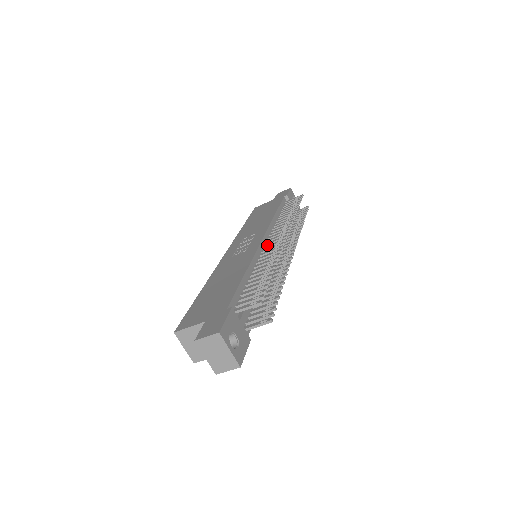
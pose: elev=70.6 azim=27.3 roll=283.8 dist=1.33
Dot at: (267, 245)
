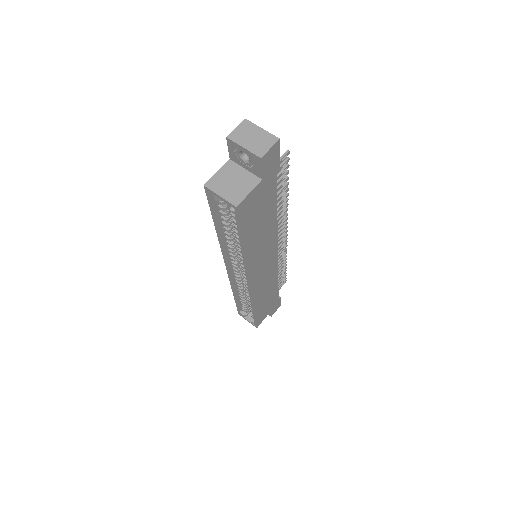
Dot at: occluded
